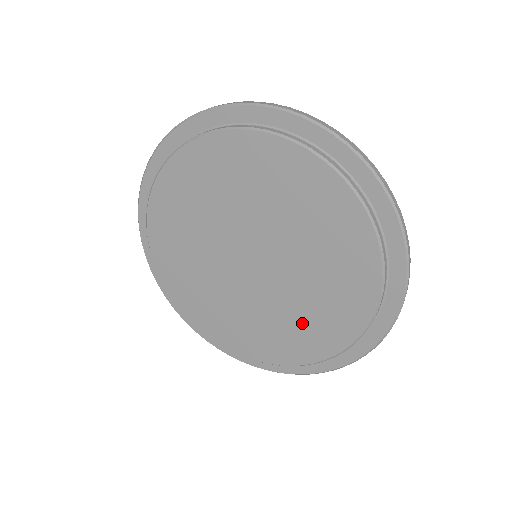
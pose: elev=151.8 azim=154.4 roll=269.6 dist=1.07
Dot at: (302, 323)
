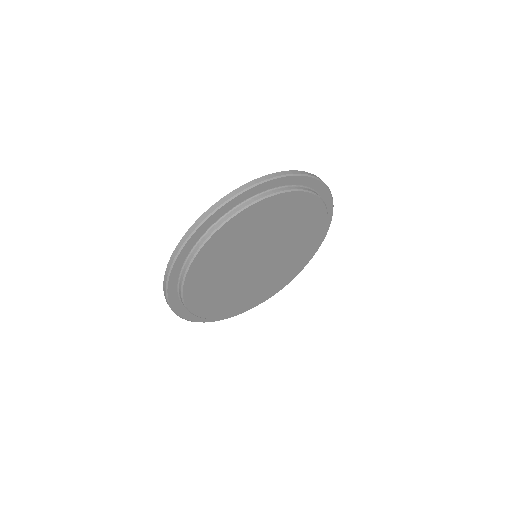
Dot at: (266, 286)
